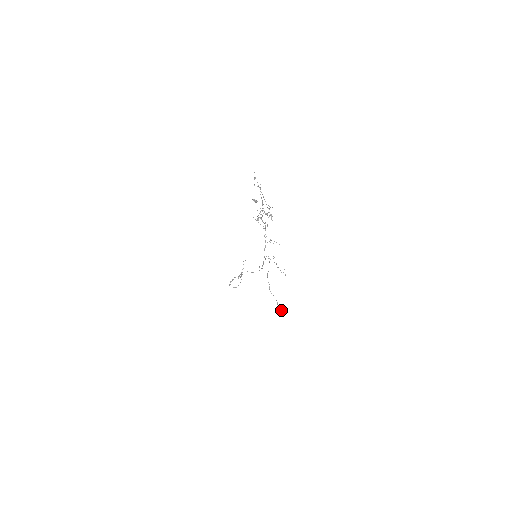
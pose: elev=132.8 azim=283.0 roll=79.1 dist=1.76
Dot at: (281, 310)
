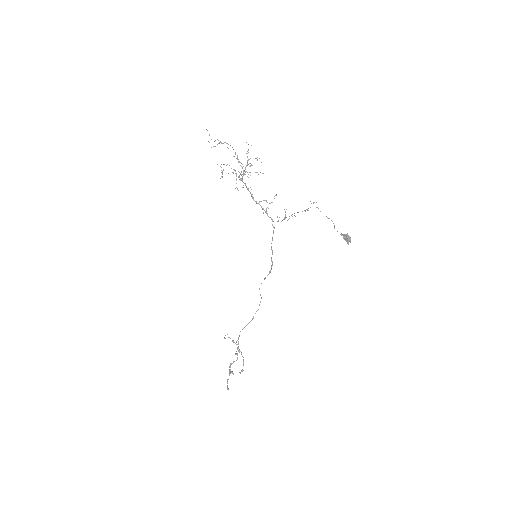
Dot at: (347, 235)
